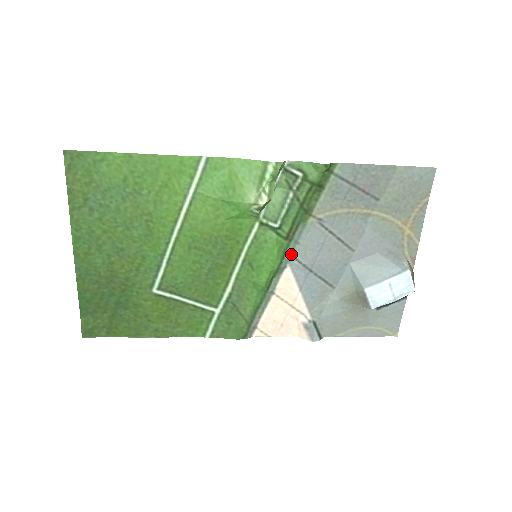
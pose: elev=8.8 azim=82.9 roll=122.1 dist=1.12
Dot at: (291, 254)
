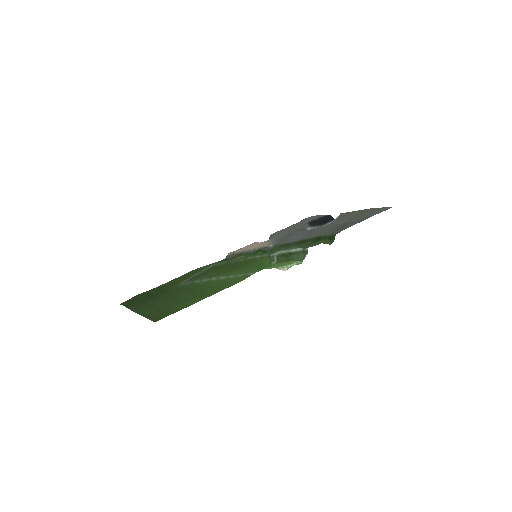
Dot at: (277, 245)
